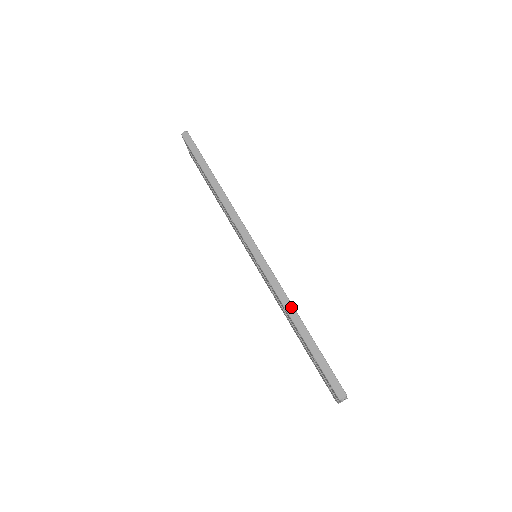
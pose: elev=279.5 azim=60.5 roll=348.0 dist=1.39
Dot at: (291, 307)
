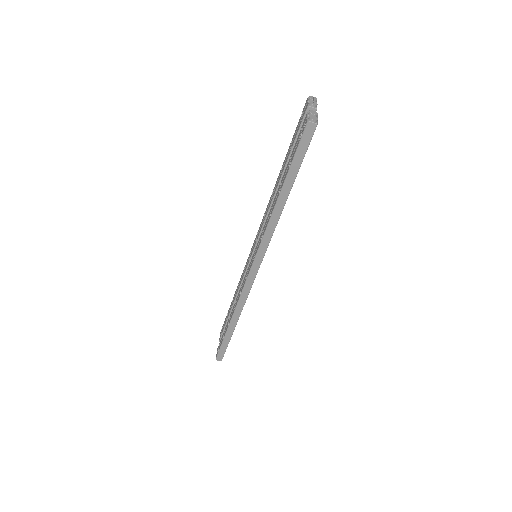
Dot at: (238, 315)
